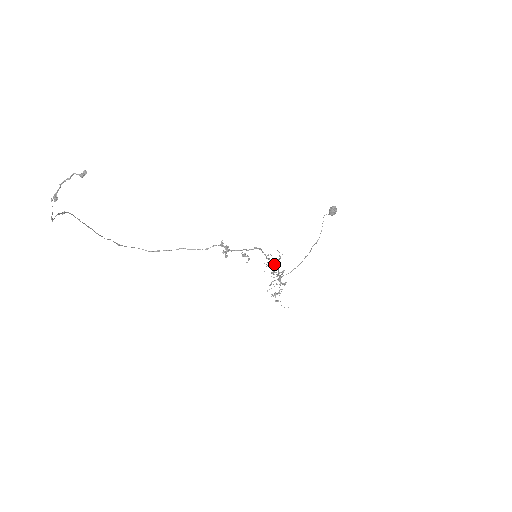
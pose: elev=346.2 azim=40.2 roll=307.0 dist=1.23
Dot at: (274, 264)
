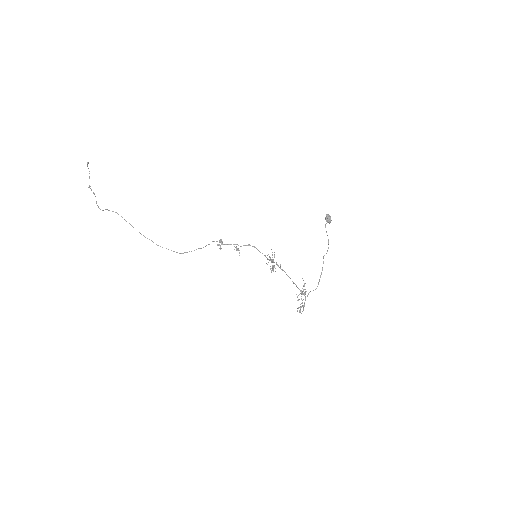
Dot at: occluded
